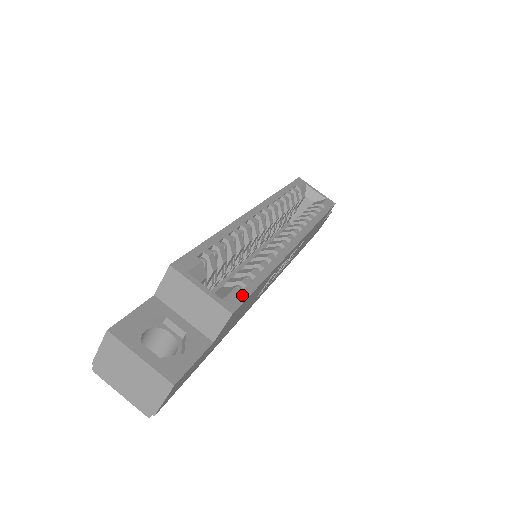
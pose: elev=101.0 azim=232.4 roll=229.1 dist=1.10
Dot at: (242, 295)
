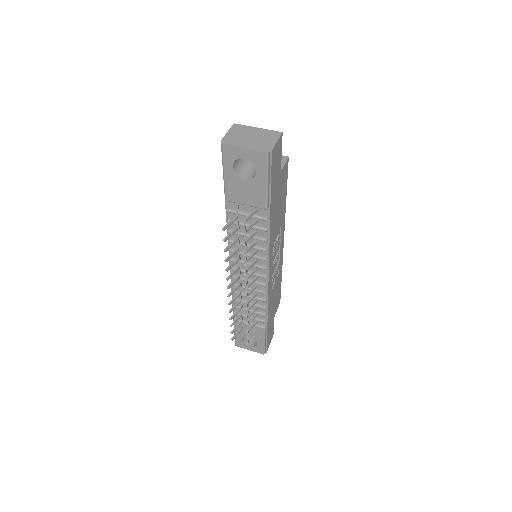
Dot at: occluded
